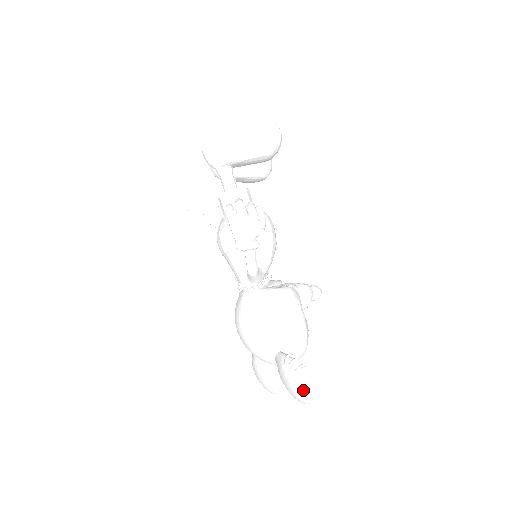
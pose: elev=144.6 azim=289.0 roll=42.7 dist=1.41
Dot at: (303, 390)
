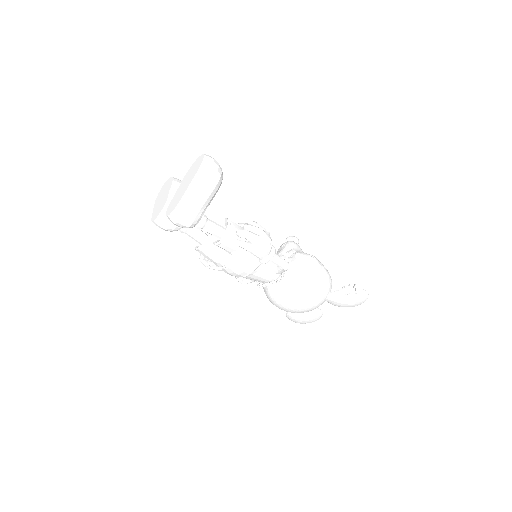
Dot at: (365, 297)
